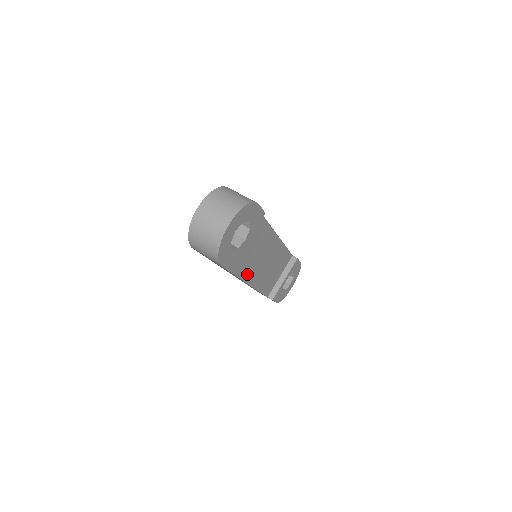
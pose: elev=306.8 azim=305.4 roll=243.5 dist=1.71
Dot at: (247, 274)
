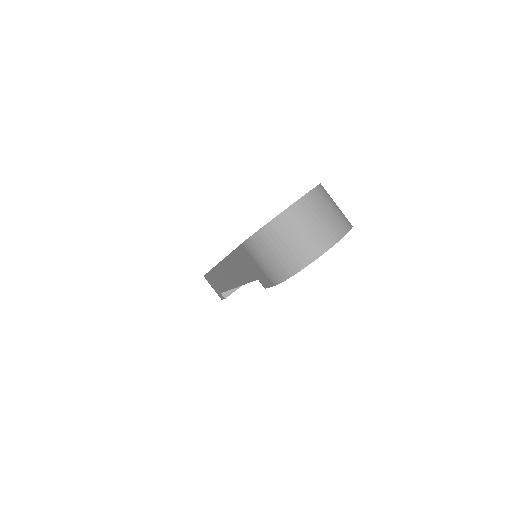
Dot at: occluded
